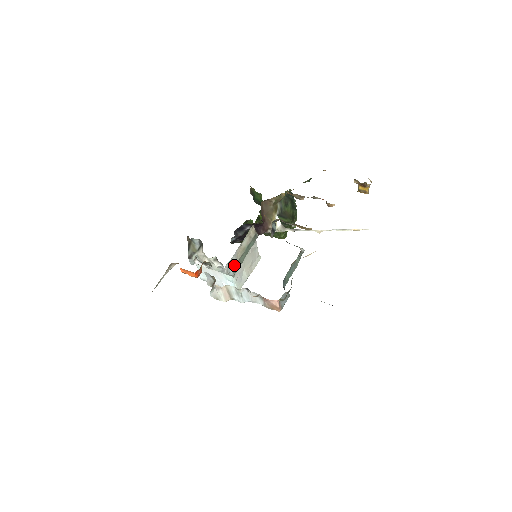
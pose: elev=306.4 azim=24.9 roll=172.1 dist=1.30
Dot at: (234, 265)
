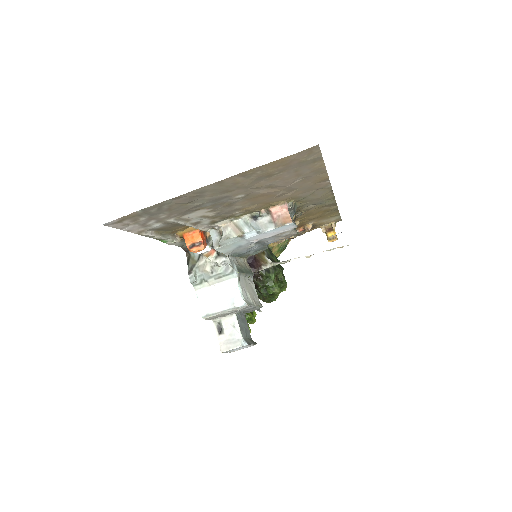
Dot at: (236, 265)
